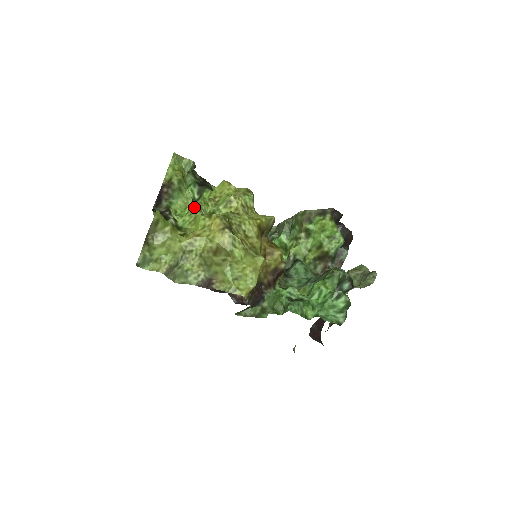
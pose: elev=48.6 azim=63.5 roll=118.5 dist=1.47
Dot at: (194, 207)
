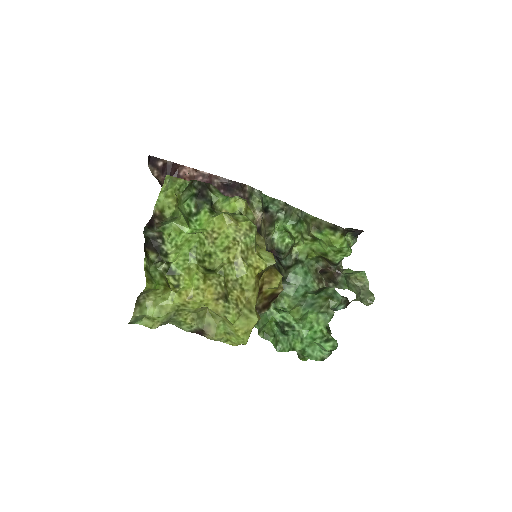
Dot at: (189, 251)
